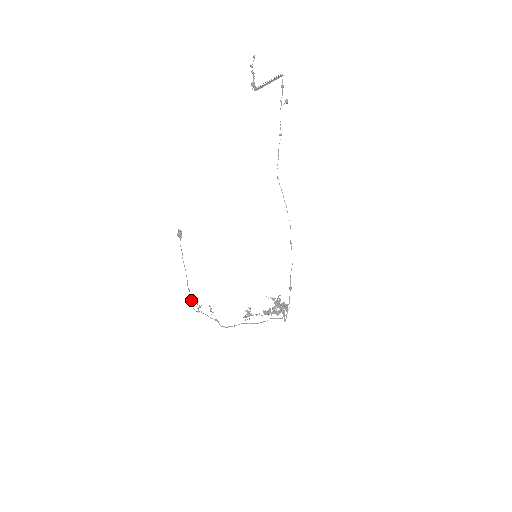
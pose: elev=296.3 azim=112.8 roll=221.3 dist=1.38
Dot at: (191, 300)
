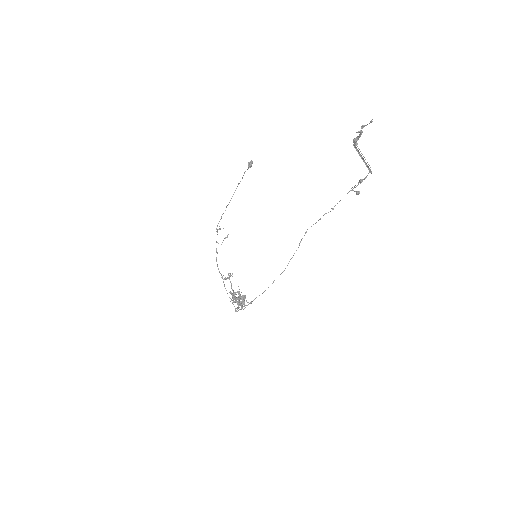
Dot at: (221, 218)
